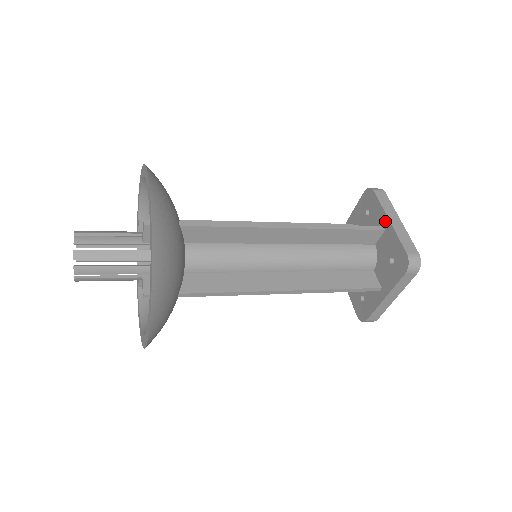
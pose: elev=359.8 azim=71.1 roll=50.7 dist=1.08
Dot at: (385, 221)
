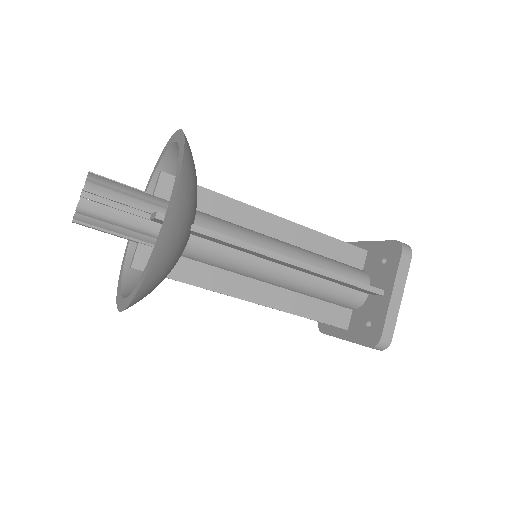
Dot at: (365, 245)
